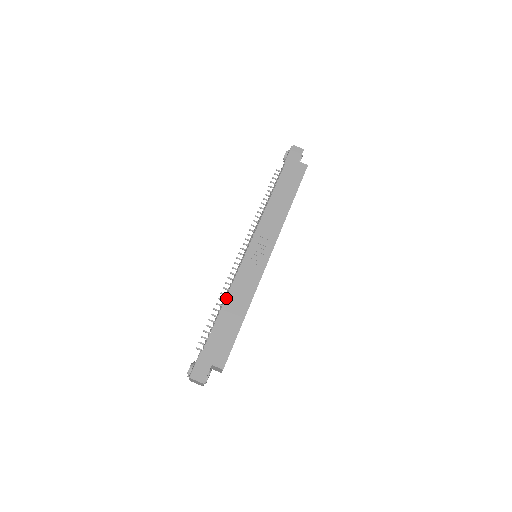
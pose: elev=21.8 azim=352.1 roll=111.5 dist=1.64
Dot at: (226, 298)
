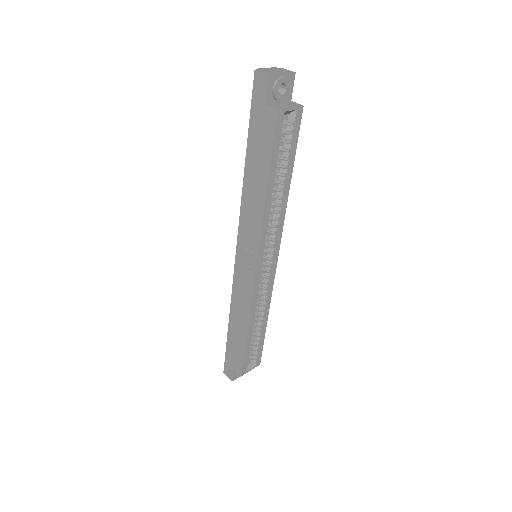
Dot at: (230, 310)
